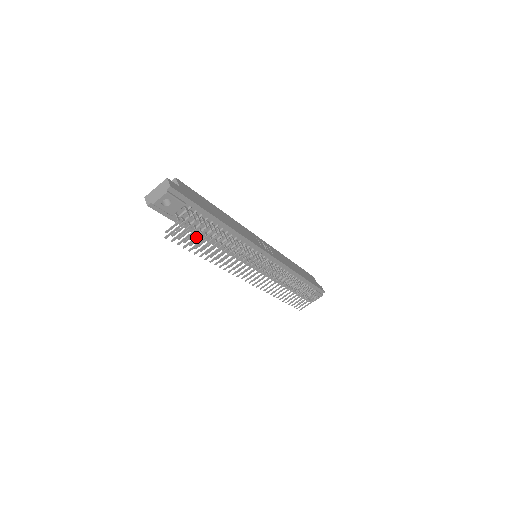
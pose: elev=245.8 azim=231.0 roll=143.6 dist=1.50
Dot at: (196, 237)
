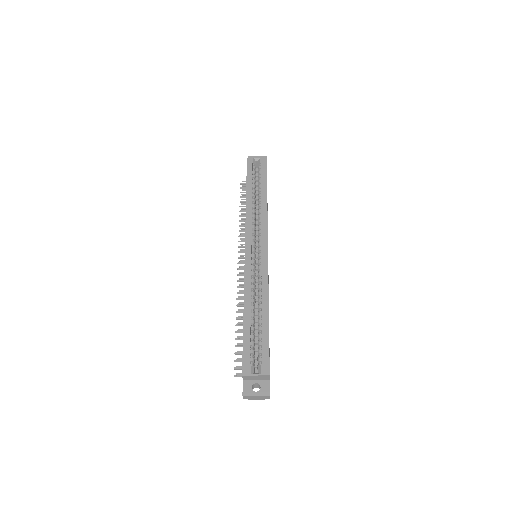
Dot at: occluded
